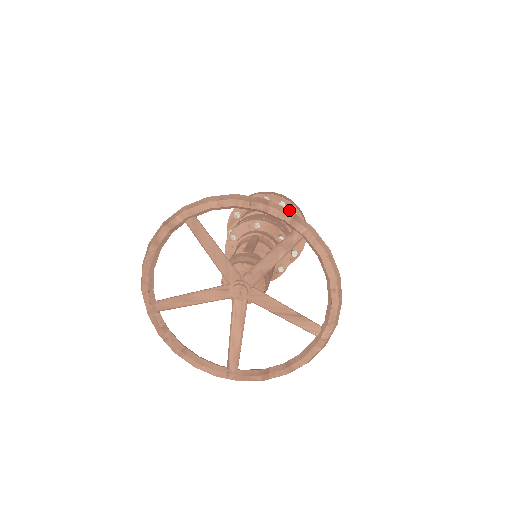
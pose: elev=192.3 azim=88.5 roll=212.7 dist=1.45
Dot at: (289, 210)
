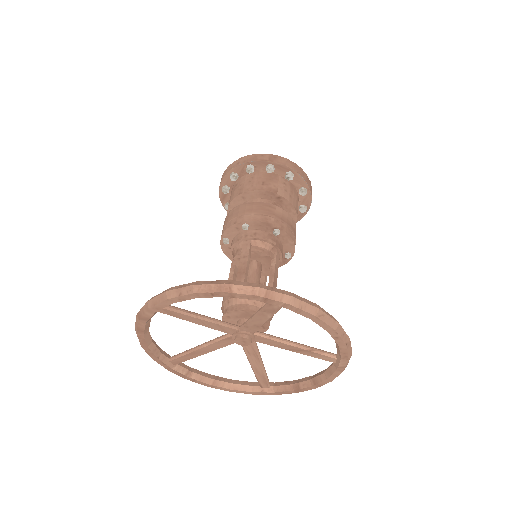
Dot at: (257, 289)
